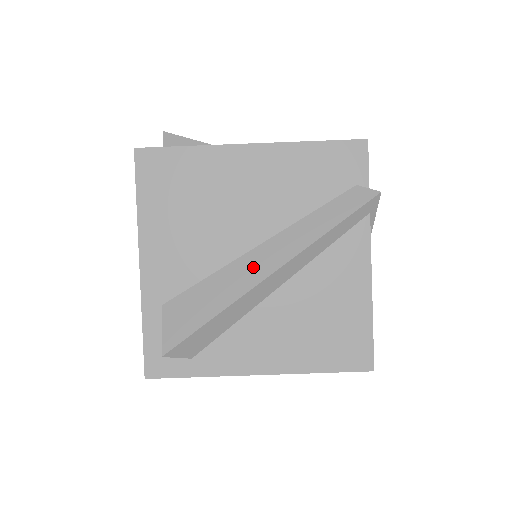
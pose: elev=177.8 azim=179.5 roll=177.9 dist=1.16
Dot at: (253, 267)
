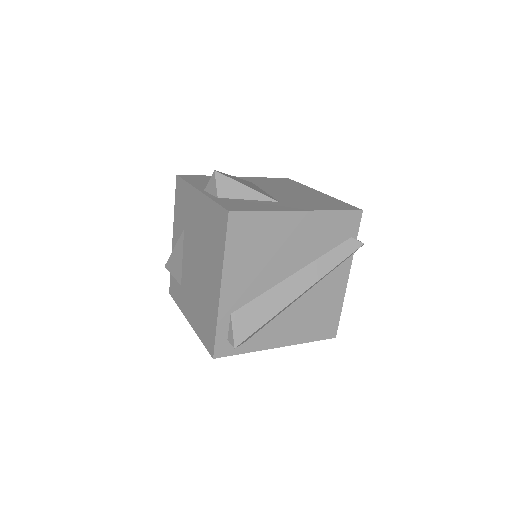
Dot at: (290, 289)
